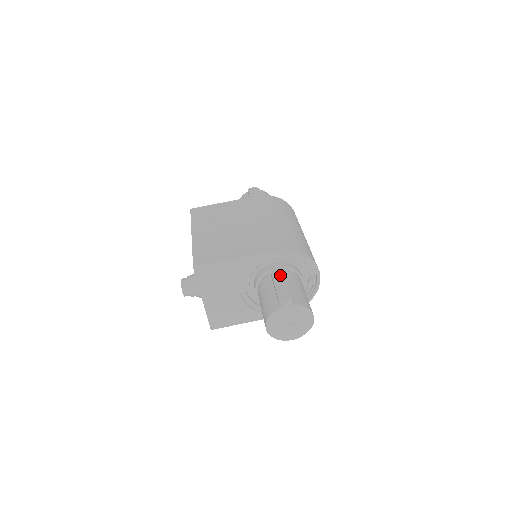
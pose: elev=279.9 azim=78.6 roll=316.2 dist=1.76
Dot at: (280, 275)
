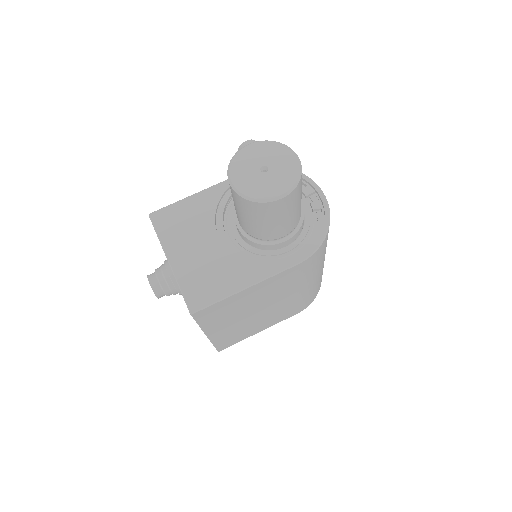
Dot at: occluded
